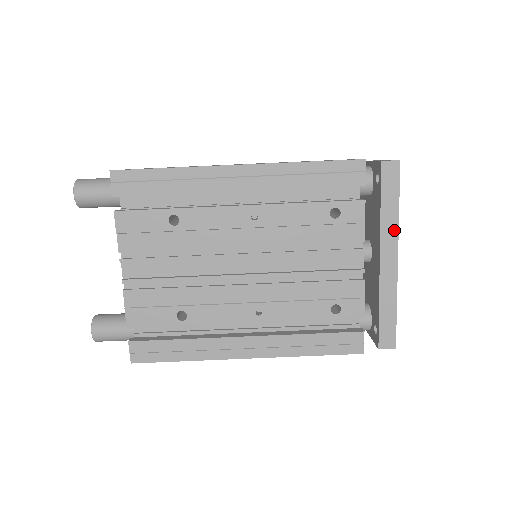
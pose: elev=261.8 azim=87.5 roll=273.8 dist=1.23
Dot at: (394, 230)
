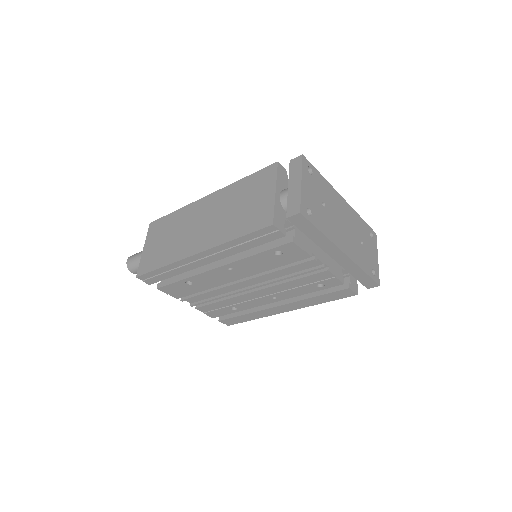
Dot at: (329, 243)
